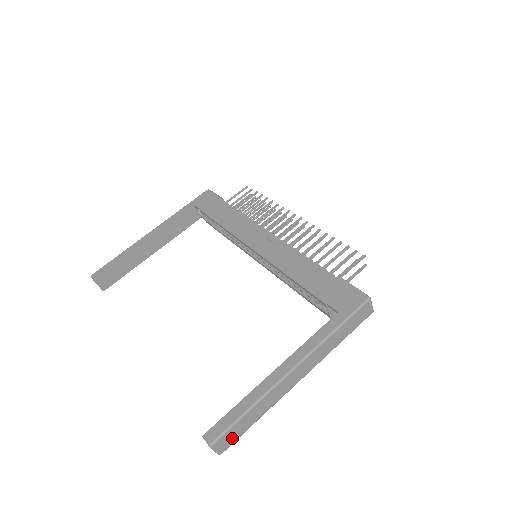
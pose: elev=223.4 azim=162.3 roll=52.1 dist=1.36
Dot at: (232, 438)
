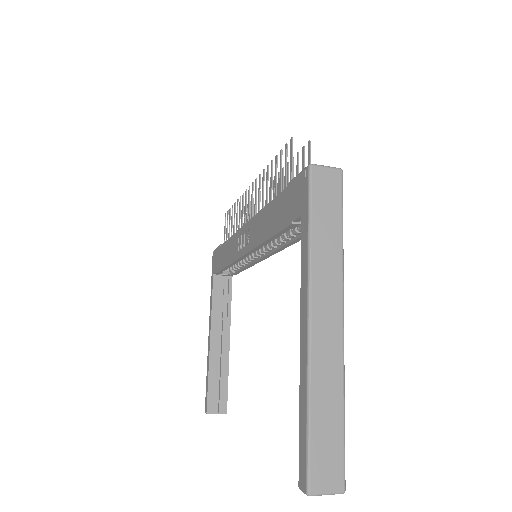
Dot at: (332, 461)
